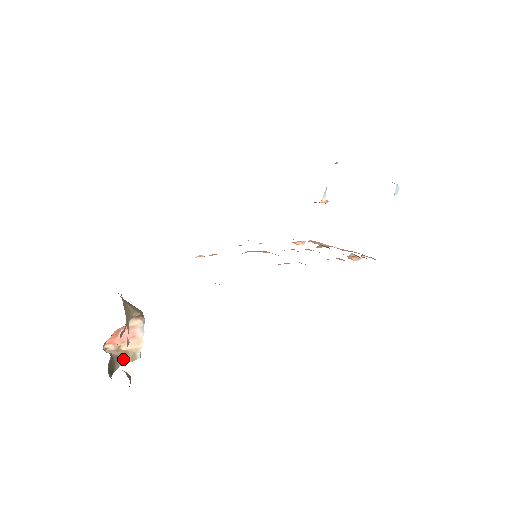
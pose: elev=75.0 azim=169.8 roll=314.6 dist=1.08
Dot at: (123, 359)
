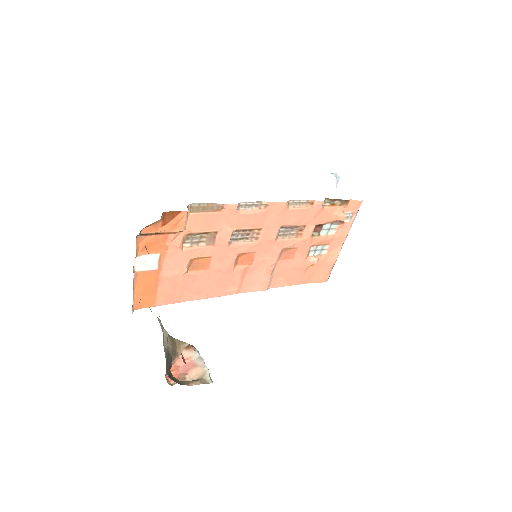
Dot at: (191, 382)
